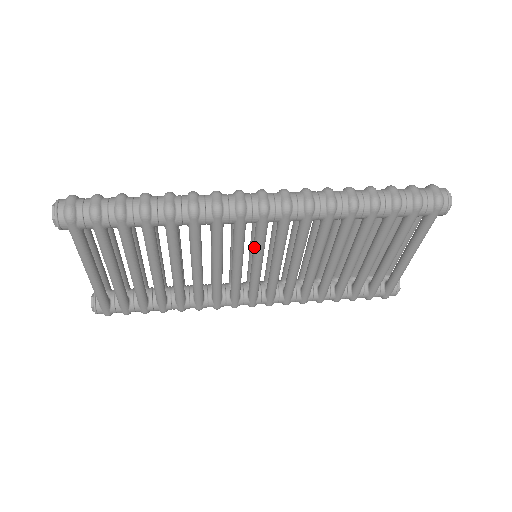
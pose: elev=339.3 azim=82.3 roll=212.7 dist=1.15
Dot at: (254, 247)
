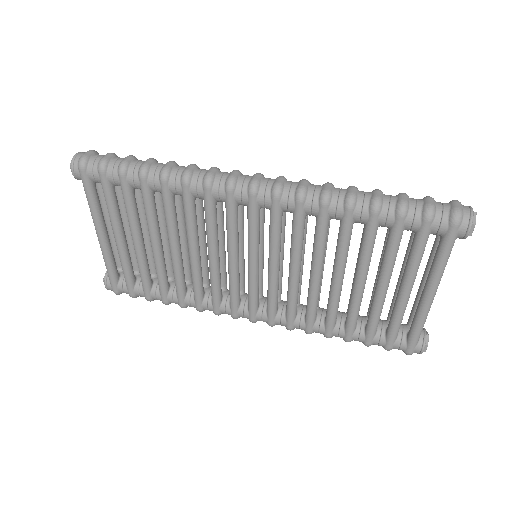
Dot at: occluded
